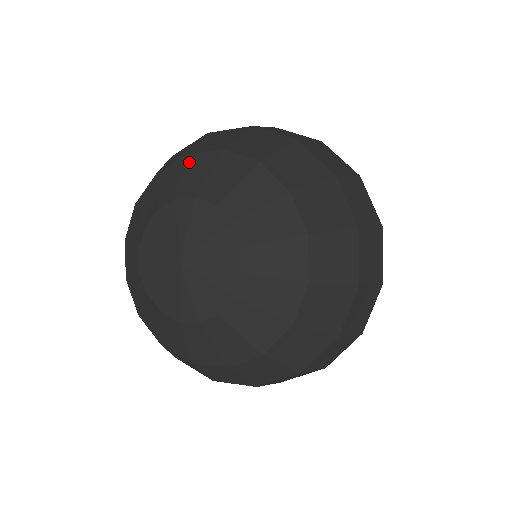
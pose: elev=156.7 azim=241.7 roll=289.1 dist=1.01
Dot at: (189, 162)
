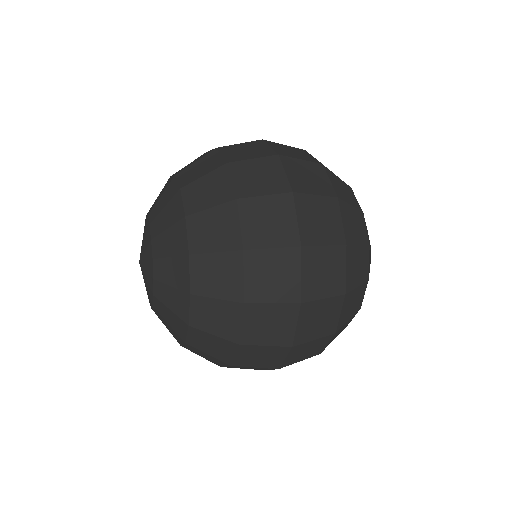
Dot at: occluded
